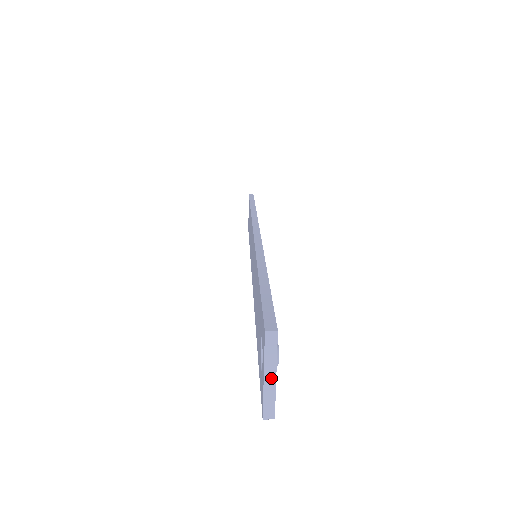
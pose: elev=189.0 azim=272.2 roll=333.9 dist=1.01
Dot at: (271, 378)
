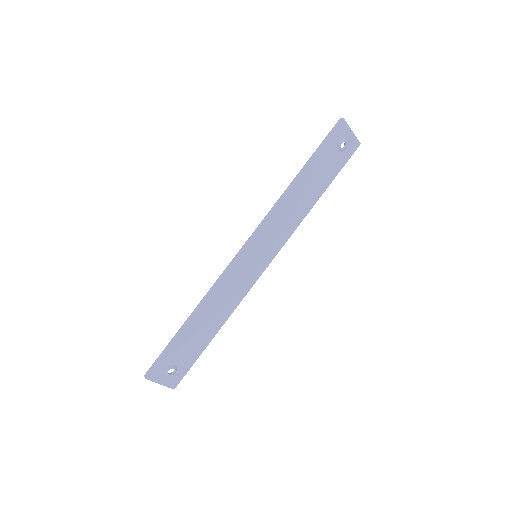
Dot at: (160, 383)
